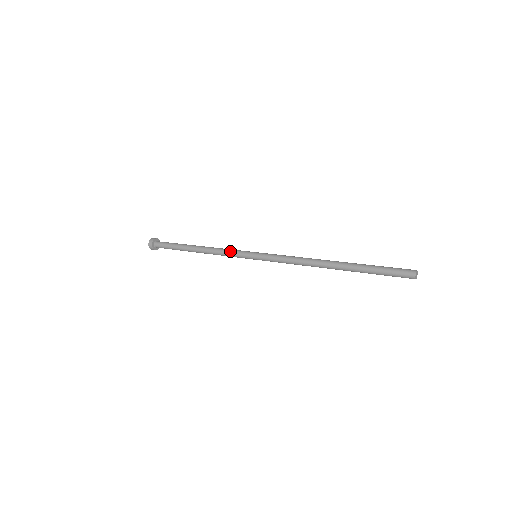
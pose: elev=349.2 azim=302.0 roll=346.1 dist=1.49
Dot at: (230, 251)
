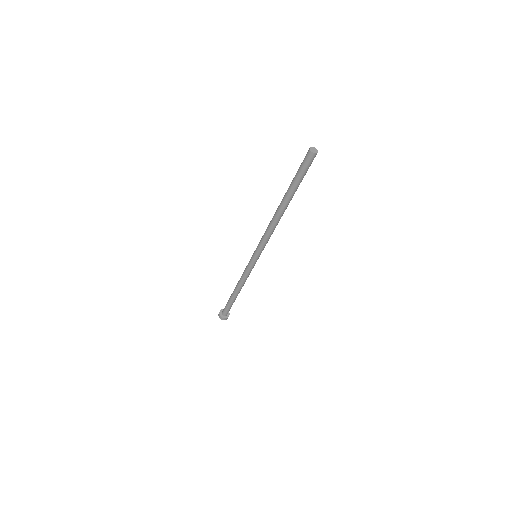
Dot at: occluded
